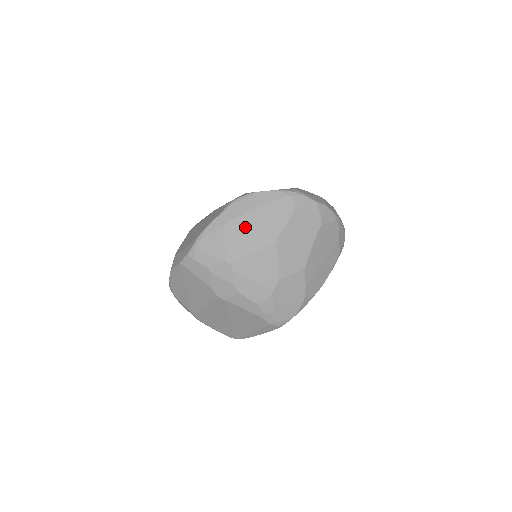
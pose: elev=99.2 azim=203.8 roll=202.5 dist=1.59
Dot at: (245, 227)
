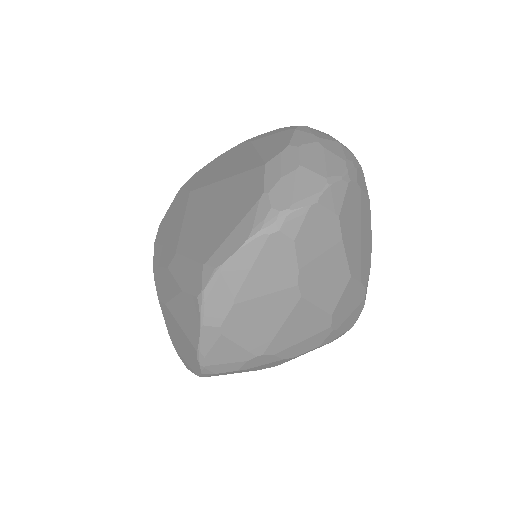
Dot at: (248, 314)
